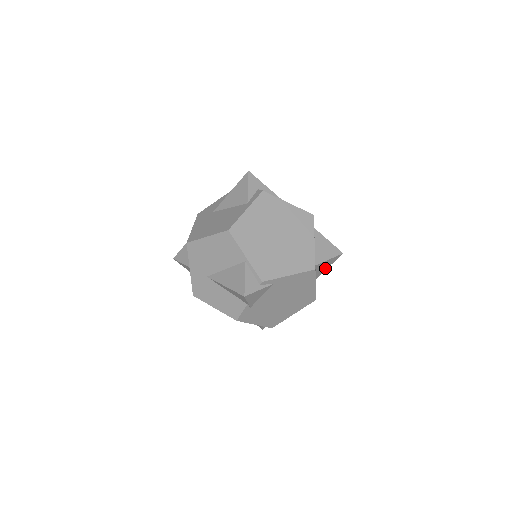
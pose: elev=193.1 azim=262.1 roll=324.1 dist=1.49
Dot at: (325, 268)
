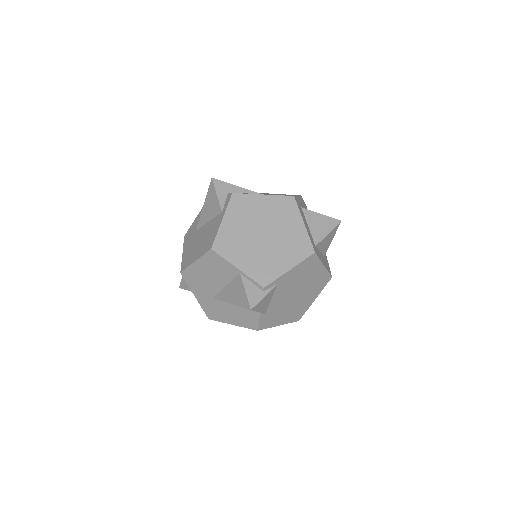
Dot at: (329, 242)
